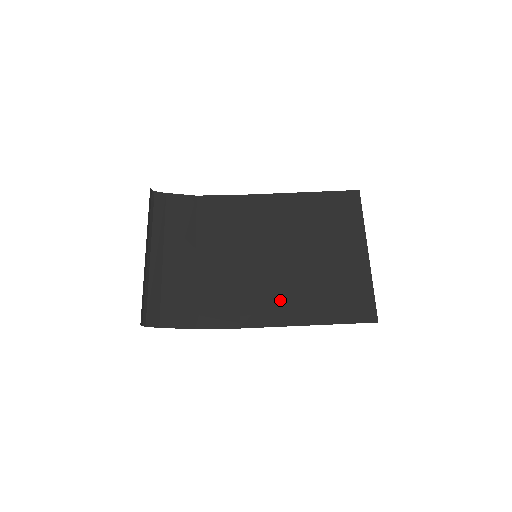
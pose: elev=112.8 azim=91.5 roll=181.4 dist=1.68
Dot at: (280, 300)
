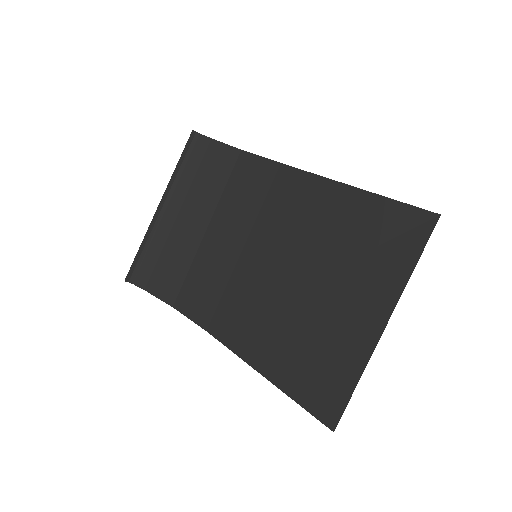
Dot at: (253, 324)
